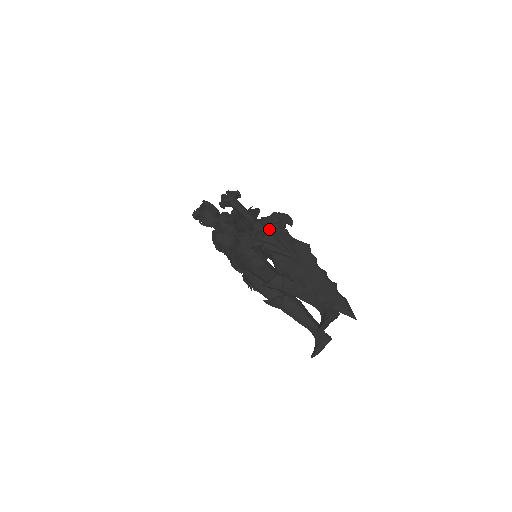
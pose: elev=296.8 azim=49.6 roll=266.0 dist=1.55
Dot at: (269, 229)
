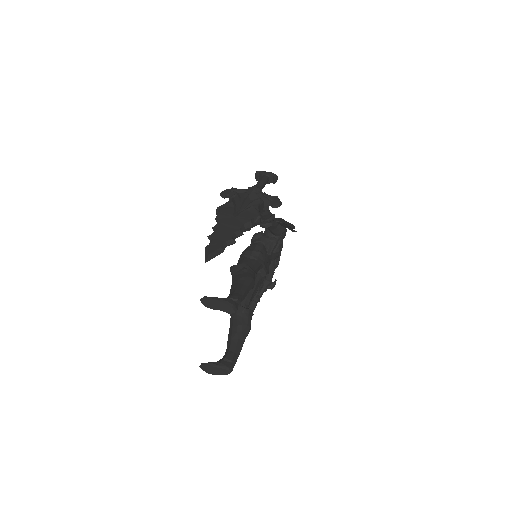
Dot at: (254, 194)
